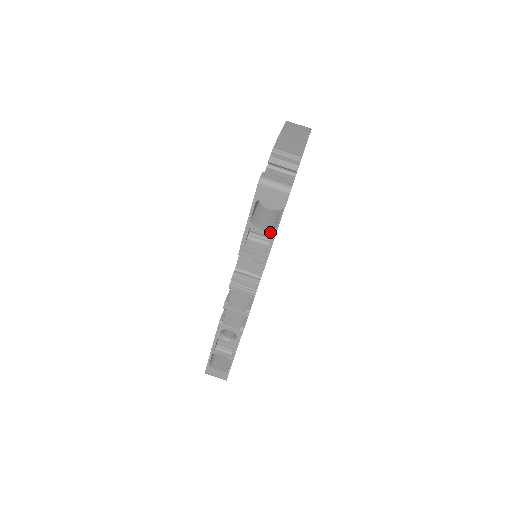
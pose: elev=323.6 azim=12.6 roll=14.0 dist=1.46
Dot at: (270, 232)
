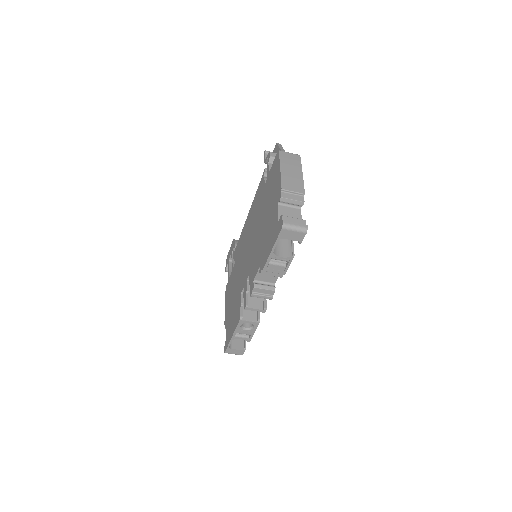
Dot at: (288, 258)
